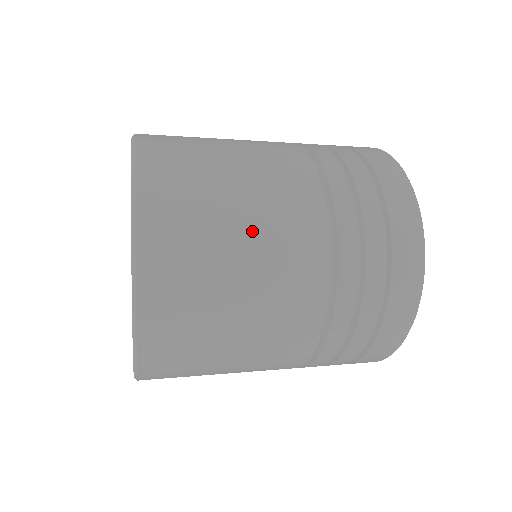
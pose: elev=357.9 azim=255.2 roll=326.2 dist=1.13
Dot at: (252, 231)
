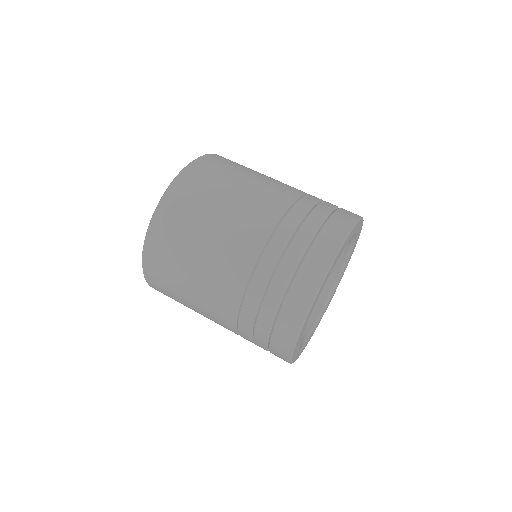
Dot at: (194, 294)
